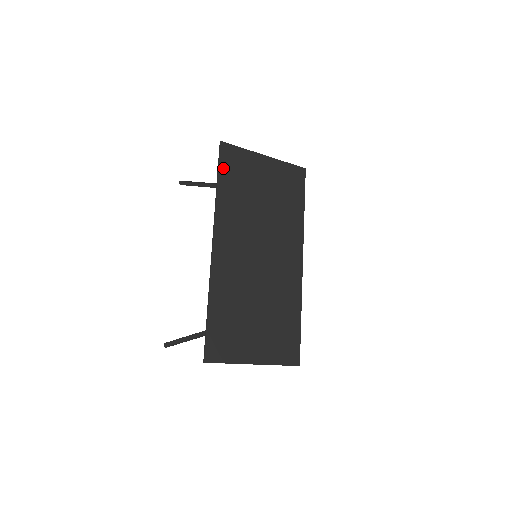
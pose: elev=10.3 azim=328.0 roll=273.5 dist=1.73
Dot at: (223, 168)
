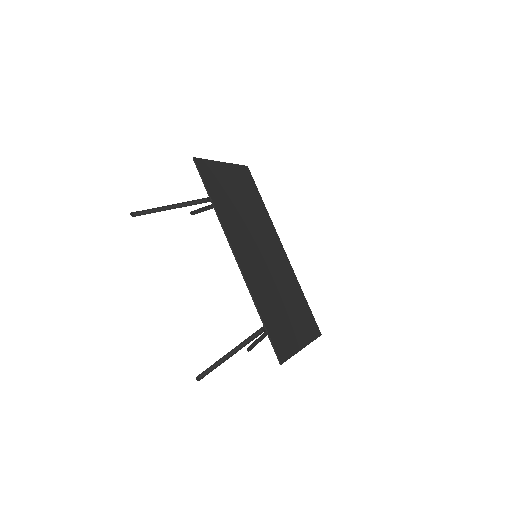
Dot at: (207, 183)
